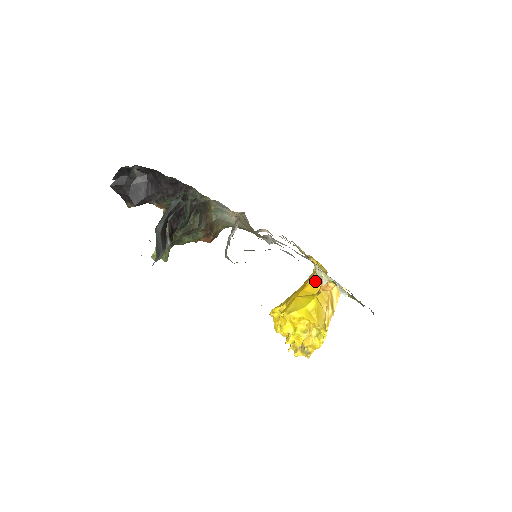
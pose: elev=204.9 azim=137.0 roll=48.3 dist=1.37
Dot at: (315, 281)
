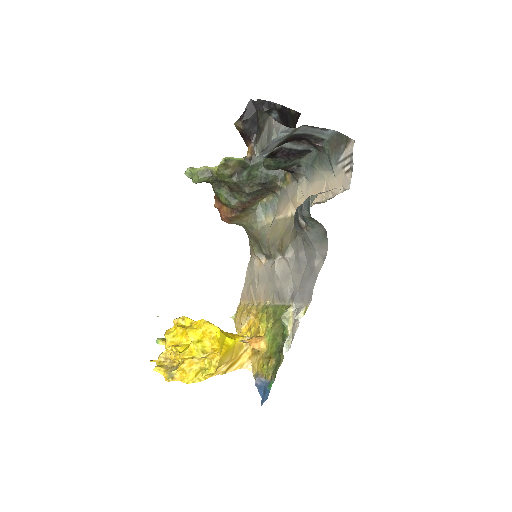
Dot at: (238, 337)
